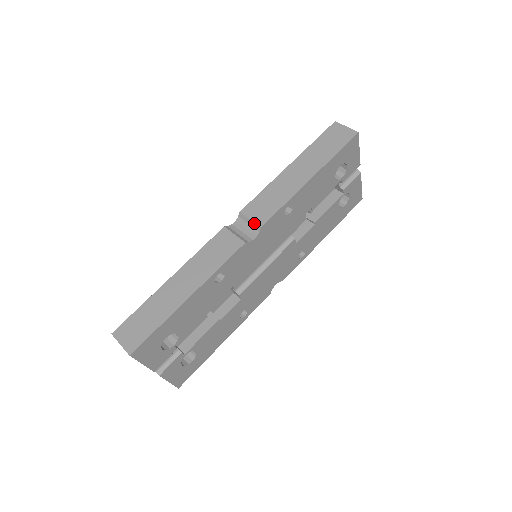
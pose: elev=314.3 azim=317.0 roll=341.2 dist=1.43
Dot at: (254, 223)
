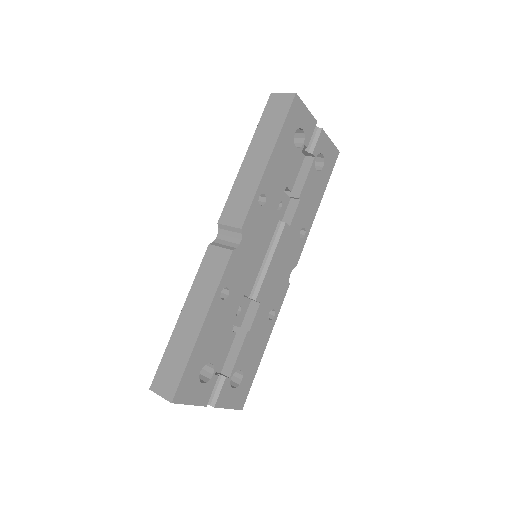
Dot at: (234, 228)
